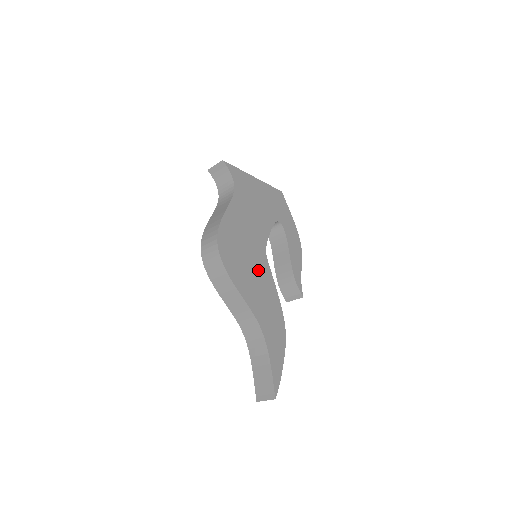
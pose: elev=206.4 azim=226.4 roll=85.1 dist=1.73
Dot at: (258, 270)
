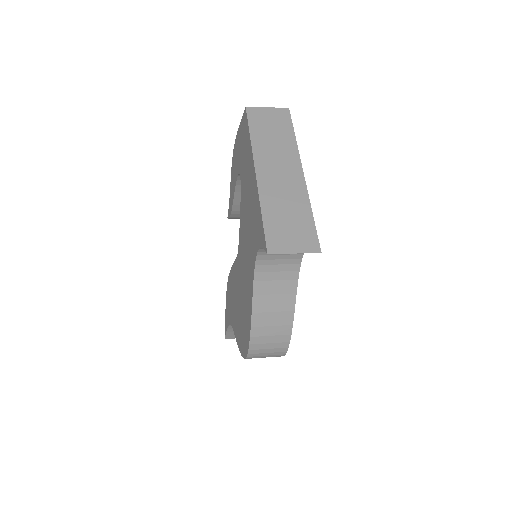
Dot at: occluded
